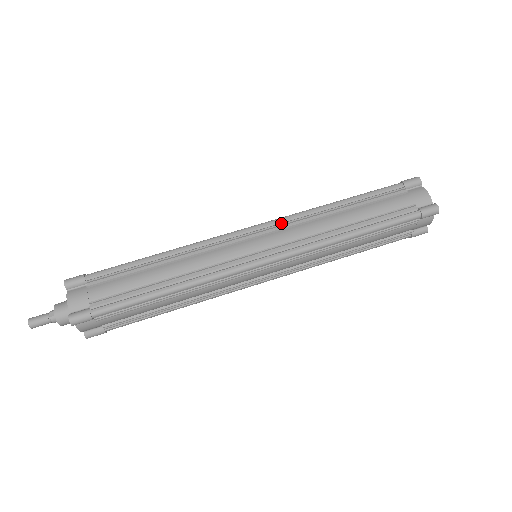
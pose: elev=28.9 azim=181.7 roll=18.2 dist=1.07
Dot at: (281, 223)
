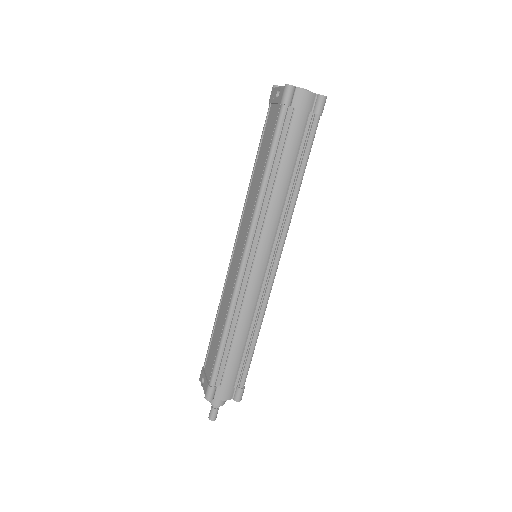
Dot at: (256, 233)
